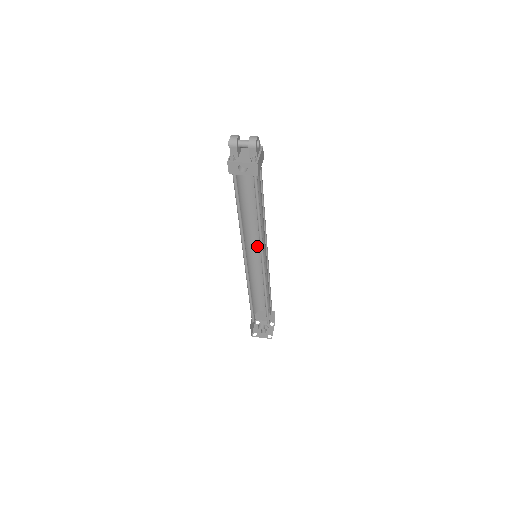
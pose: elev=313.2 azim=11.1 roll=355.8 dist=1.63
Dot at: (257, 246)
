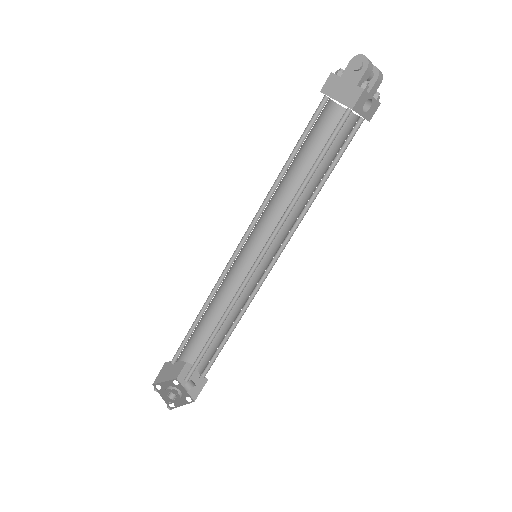
Dot at: (247, 243)
